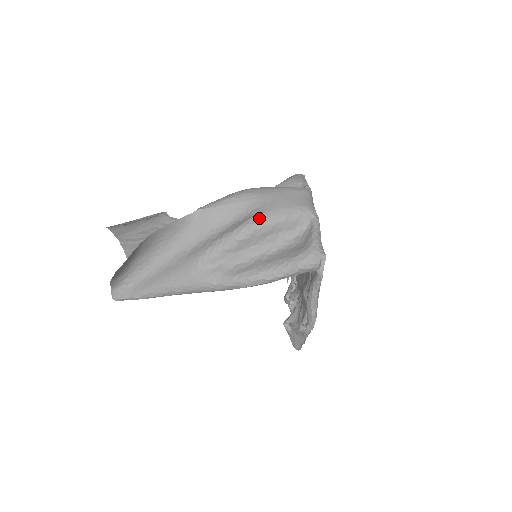
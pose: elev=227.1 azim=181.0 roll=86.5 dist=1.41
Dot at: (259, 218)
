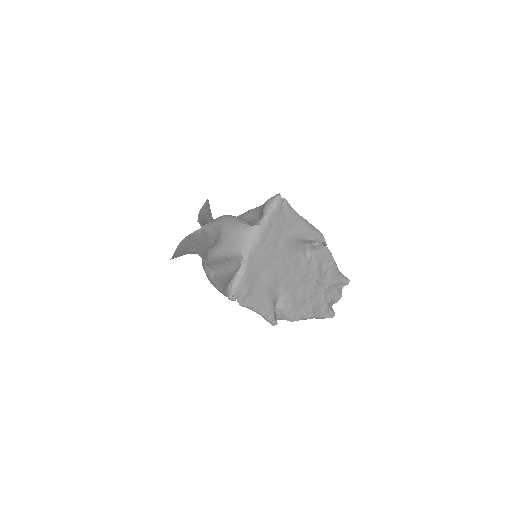
Dot at: (214, 250)
